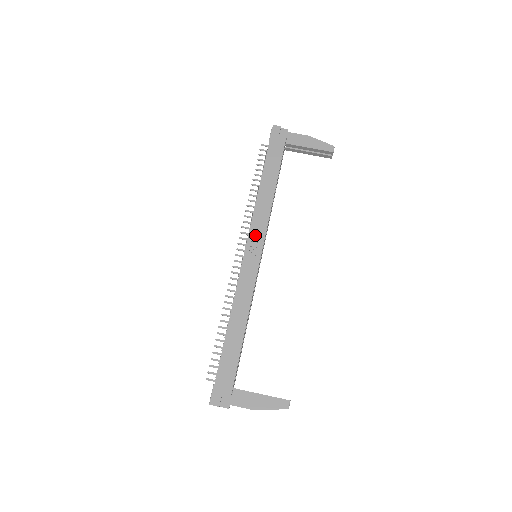
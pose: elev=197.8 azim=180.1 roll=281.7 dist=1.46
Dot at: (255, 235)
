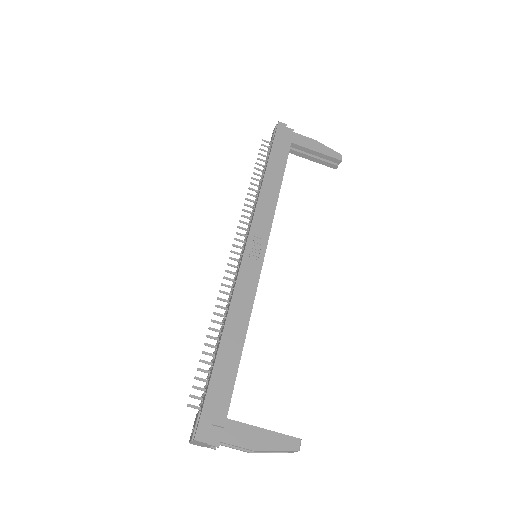
Dot at: (258, 230)
